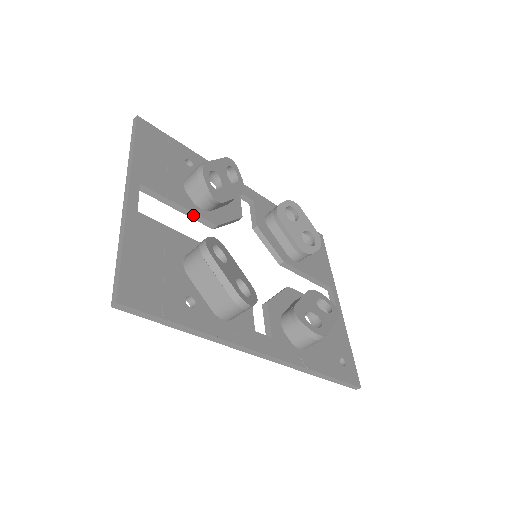
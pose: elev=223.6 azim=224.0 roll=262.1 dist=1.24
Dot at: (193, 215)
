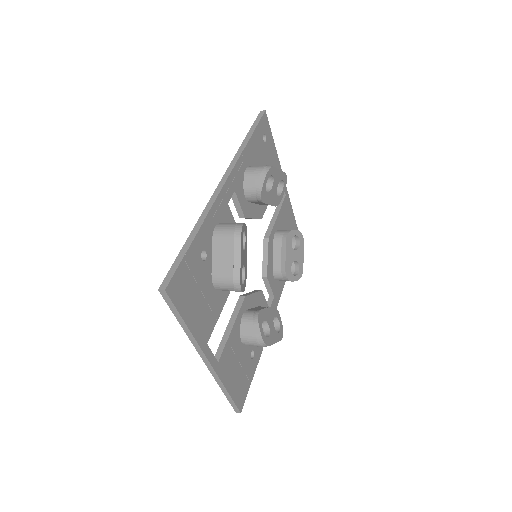
Dot at: (225, 296)
